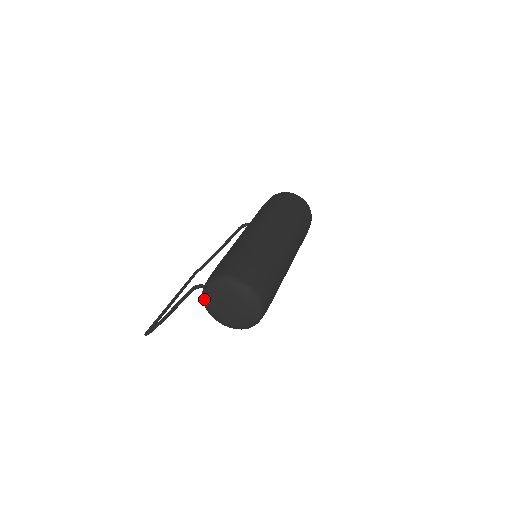
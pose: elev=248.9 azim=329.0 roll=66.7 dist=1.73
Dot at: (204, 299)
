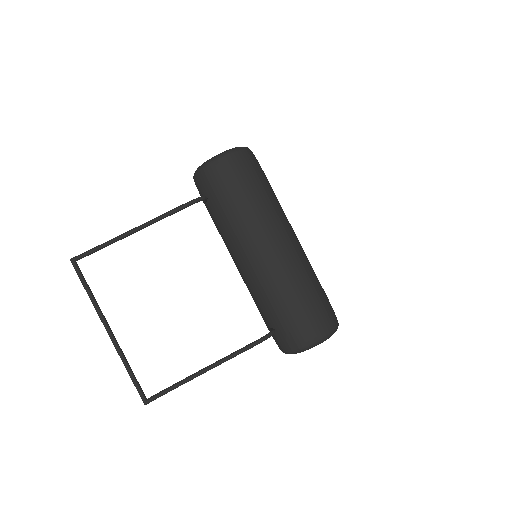
Dot at: occluded
